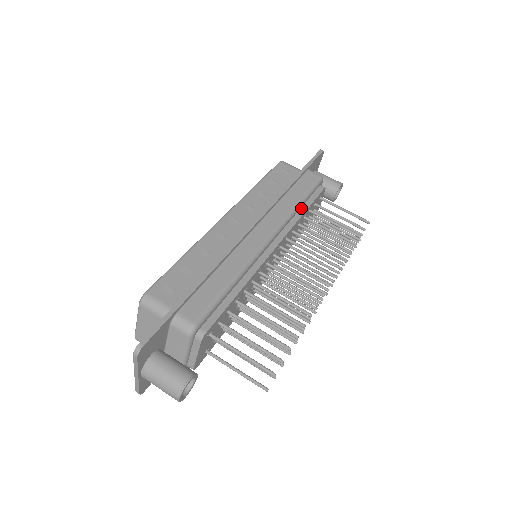
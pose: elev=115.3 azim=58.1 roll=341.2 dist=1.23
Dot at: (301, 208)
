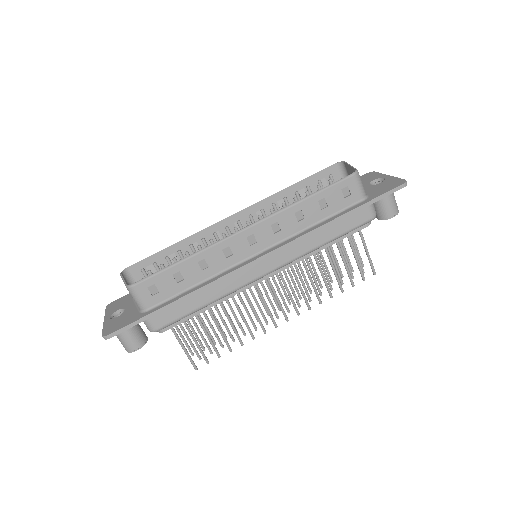
Dot at: occluded
